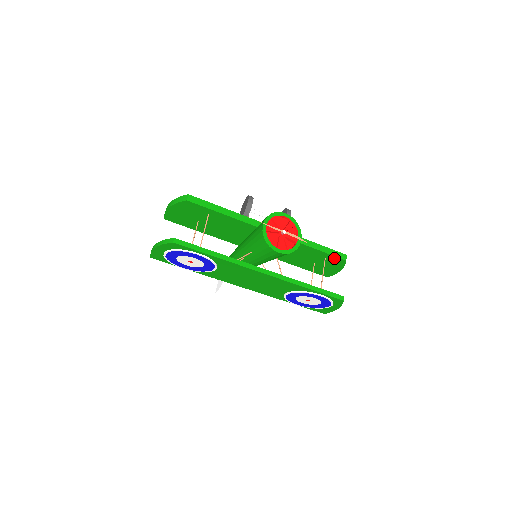
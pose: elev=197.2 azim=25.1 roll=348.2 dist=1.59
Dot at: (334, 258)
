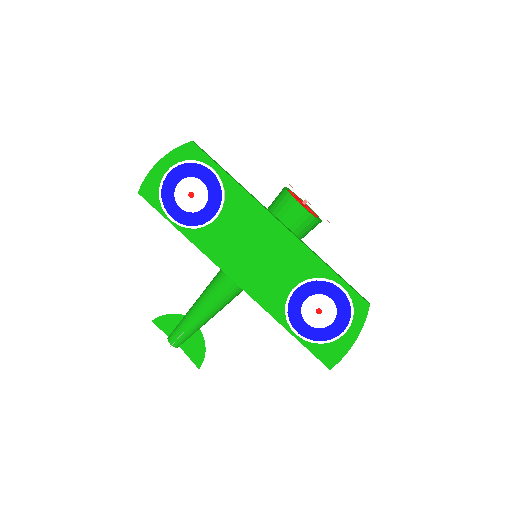
Dot at: occluded
